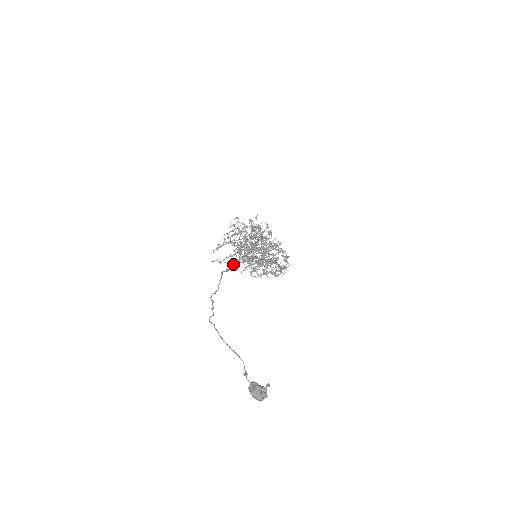
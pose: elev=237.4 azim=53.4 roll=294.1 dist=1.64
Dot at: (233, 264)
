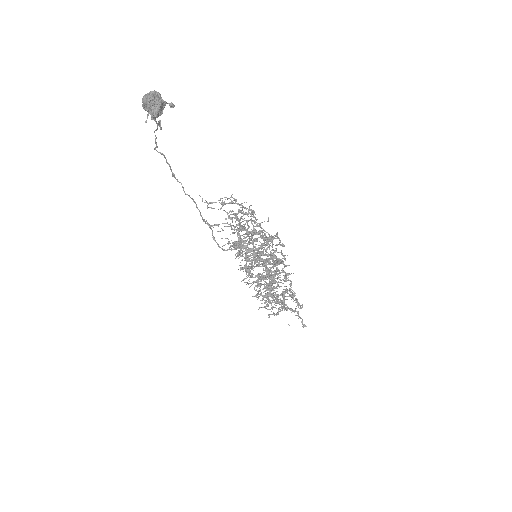
Dot at: (220, 199)
